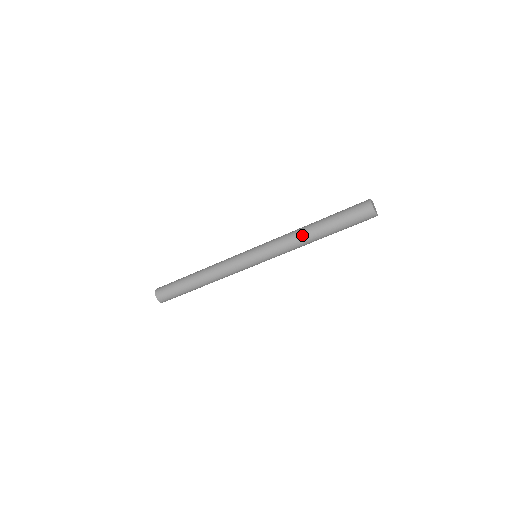
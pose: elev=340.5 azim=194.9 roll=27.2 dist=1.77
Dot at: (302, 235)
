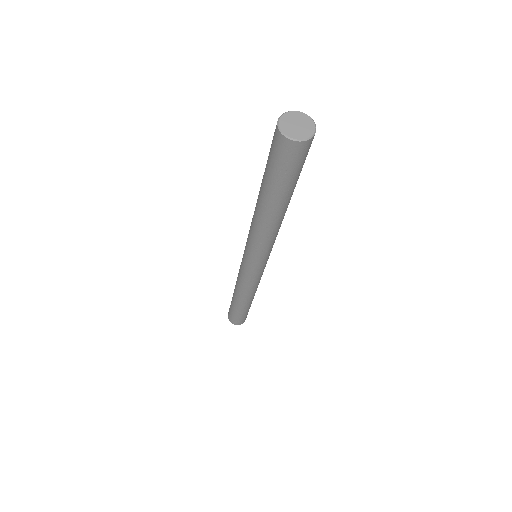
Dot at: (269, 226)
